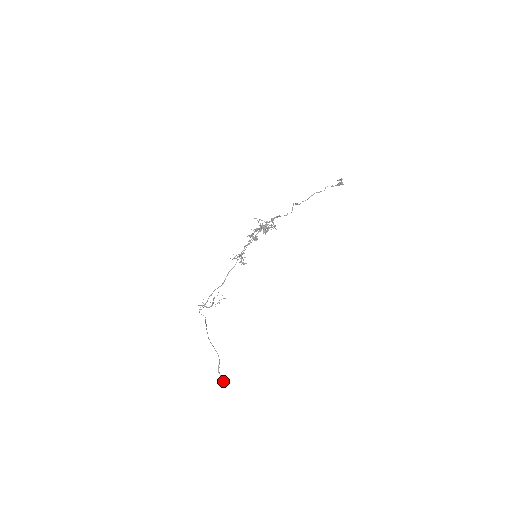
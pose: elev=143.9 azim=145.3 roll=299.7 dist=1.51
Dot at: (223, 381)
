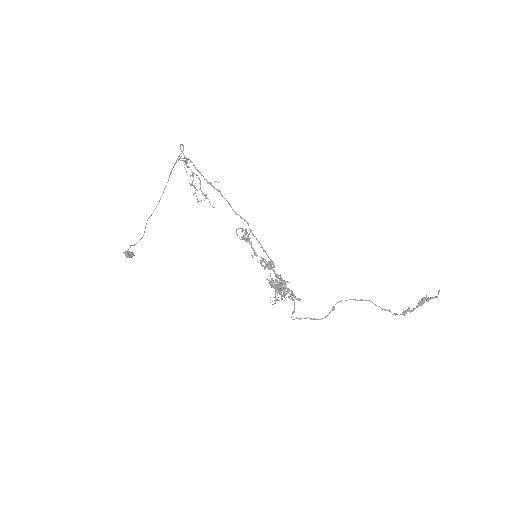
Dot at: (127, 256)
